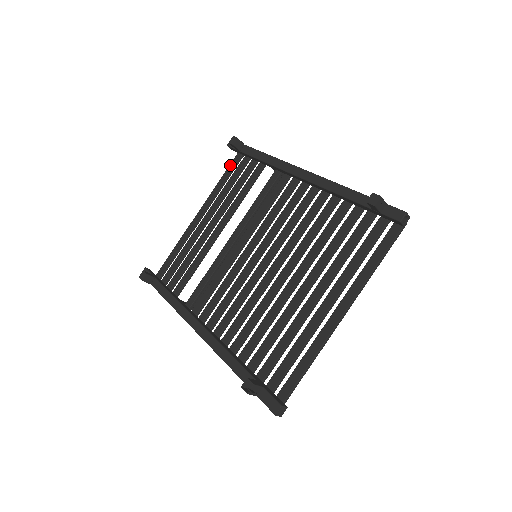
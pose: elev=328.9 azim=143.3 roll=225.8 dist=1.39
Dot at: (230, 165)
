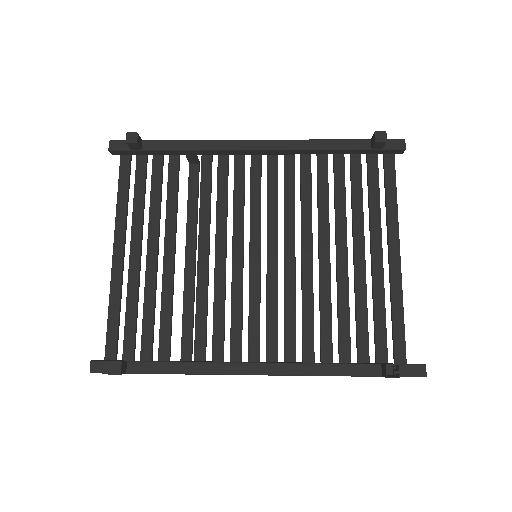
Dot at: (120, 175)
